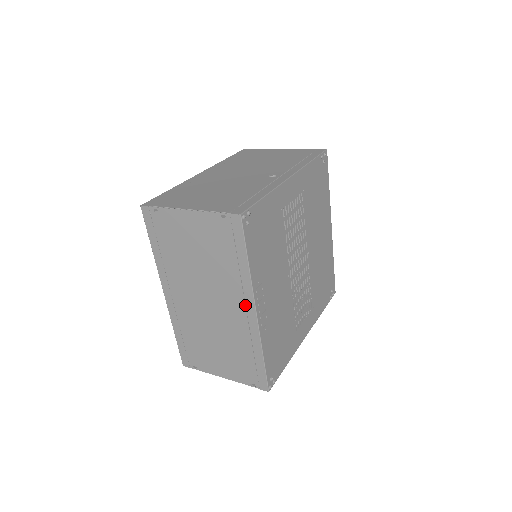
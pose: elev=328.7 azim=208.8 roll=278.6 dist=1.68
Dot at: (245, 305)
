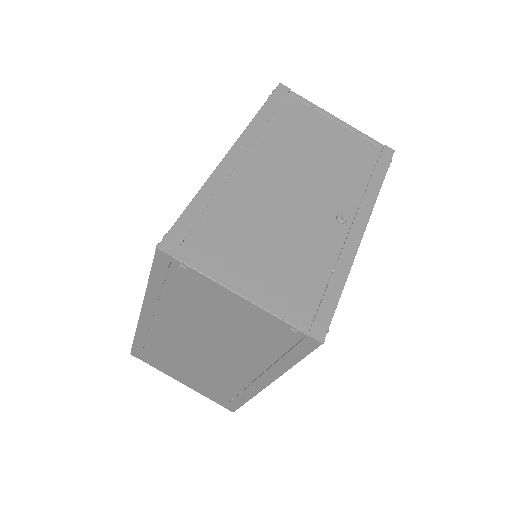
Dot at: (258, 377)
